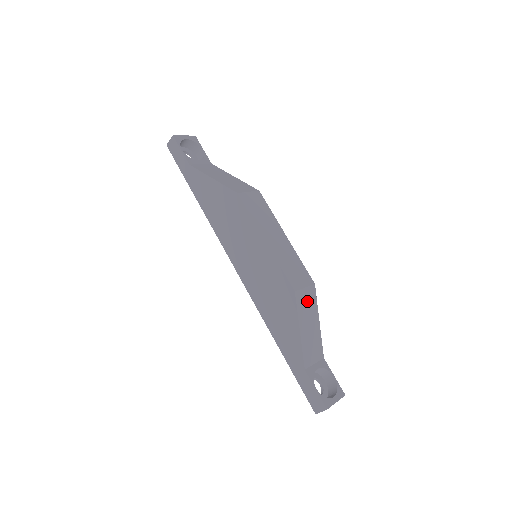
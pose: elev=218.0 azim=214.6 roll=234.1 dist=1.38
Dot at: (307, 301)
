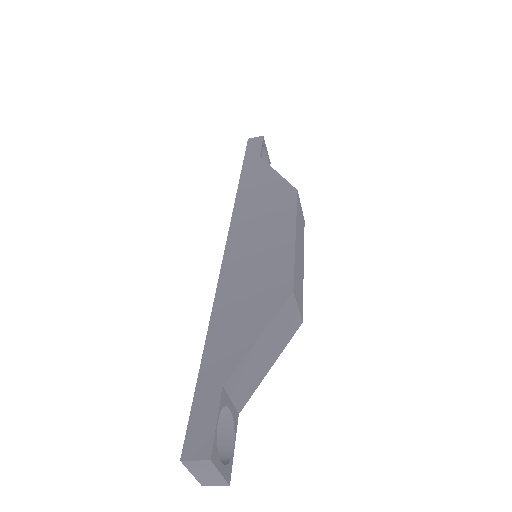
Dot at: (287, 323)
